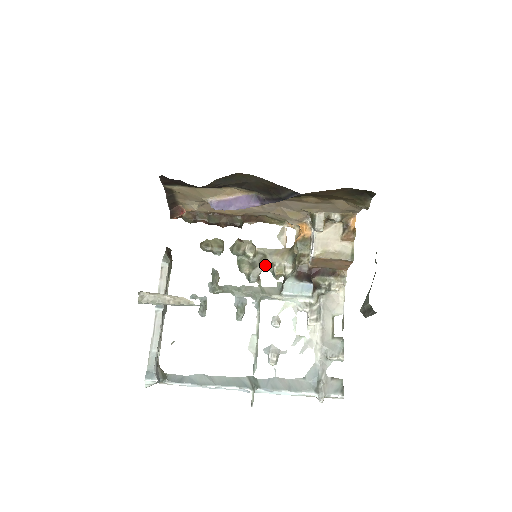
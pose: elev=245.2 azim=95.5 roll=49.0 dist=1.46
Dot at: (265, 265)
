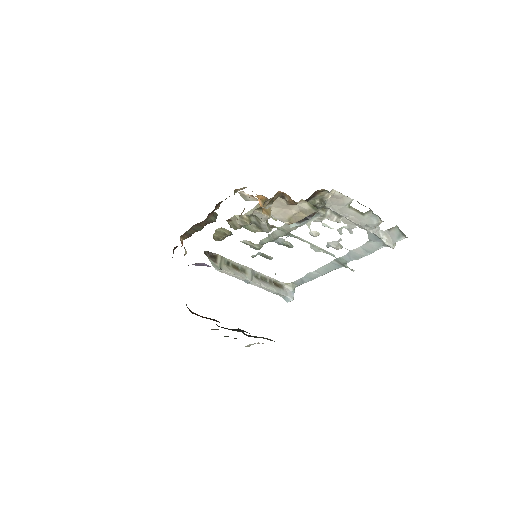
Dot at: (264, 224)
